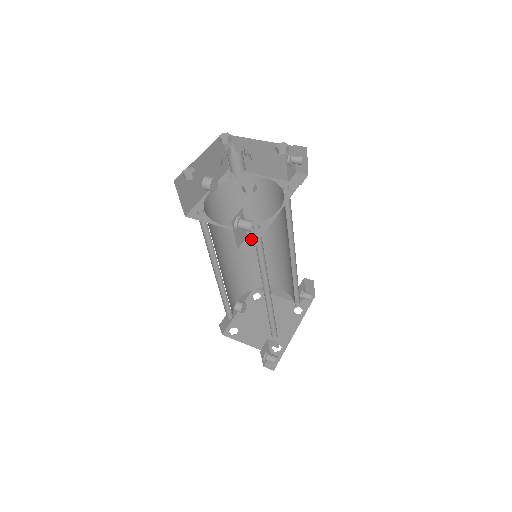
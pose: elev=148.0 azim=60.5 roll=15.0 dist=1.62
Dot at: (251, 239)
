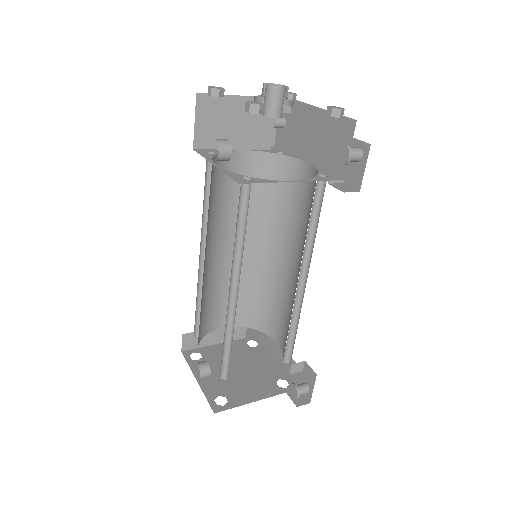
Dot at: (336, 184)
